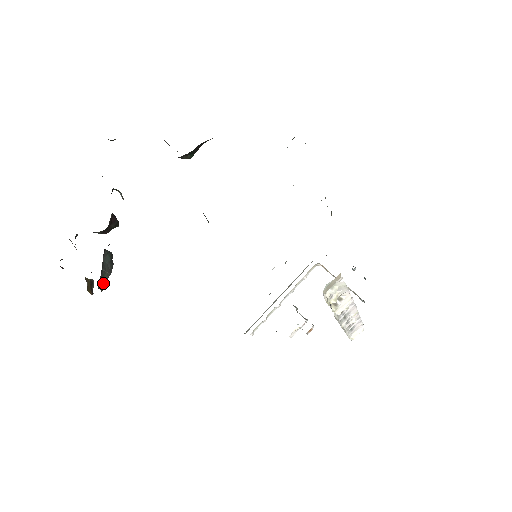
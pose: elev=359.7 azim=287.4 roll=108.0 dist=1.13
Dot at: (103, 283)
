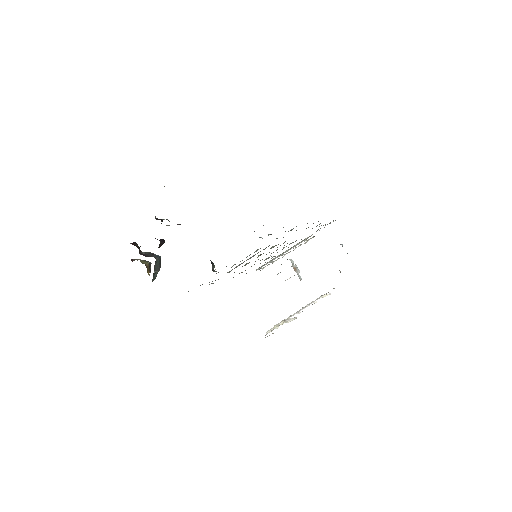
Dot at: (155, 278)
